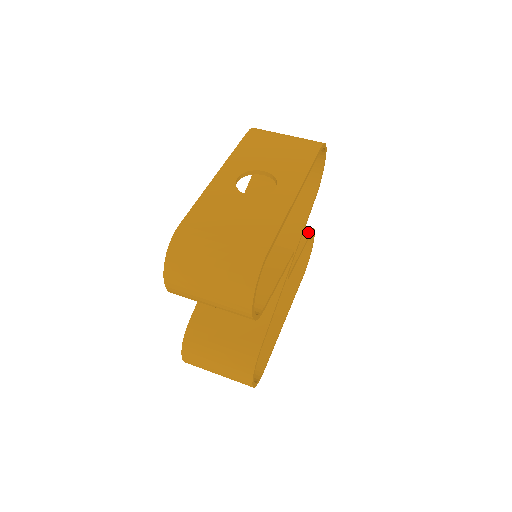
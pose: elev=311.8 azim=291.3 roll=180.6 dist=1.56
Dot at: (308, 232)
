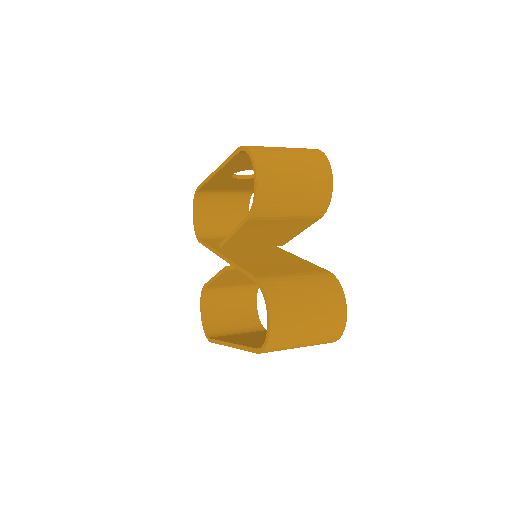
Dot at: occluded
